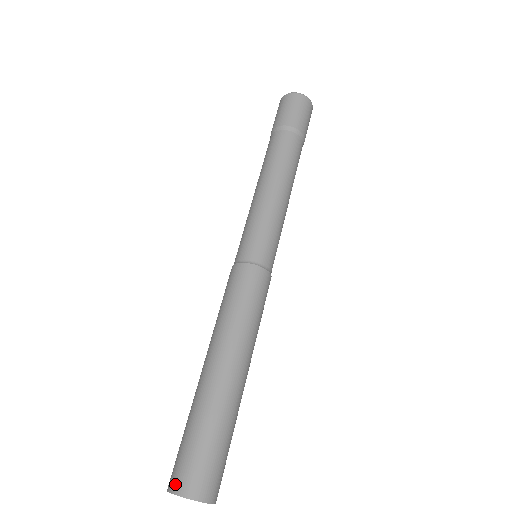
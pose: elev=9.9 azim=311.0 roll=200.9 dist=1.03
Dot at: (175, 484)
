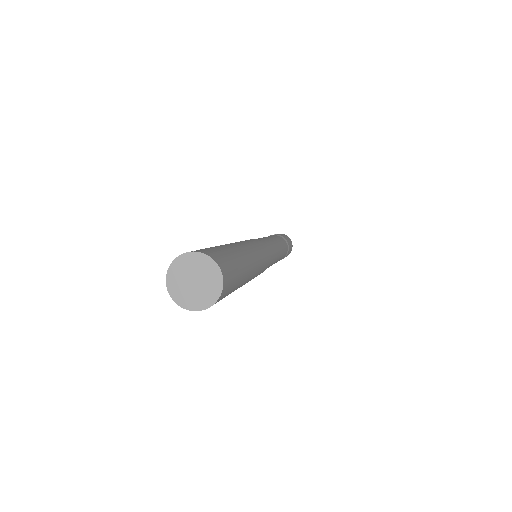
Dot at: occluded
